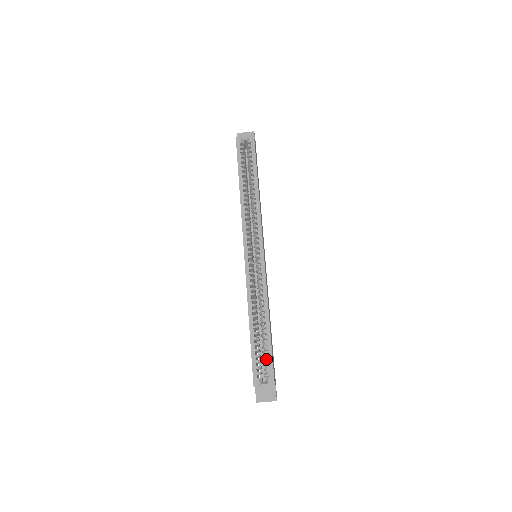
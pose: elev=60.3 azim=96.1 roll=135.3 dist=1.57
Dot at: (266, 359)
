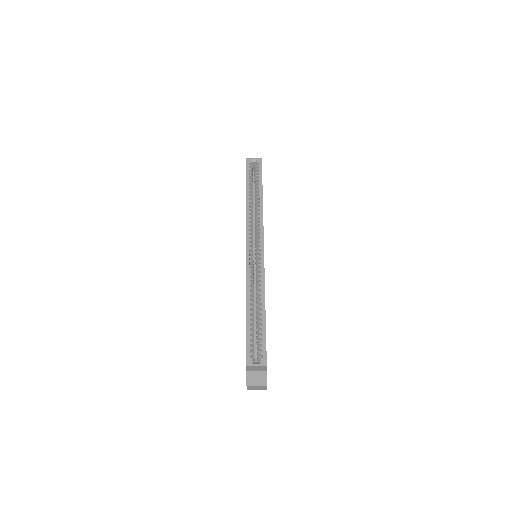
Dot at: occluded
